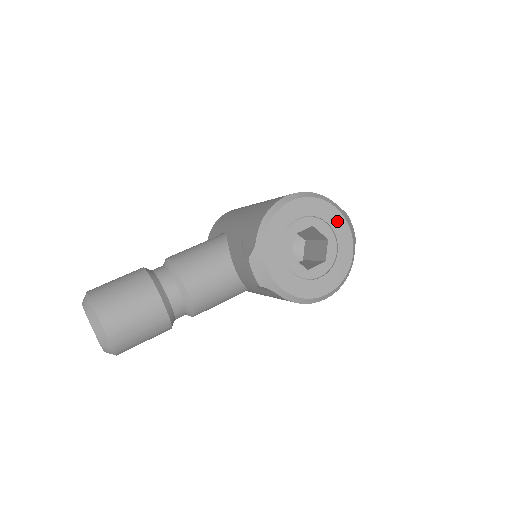
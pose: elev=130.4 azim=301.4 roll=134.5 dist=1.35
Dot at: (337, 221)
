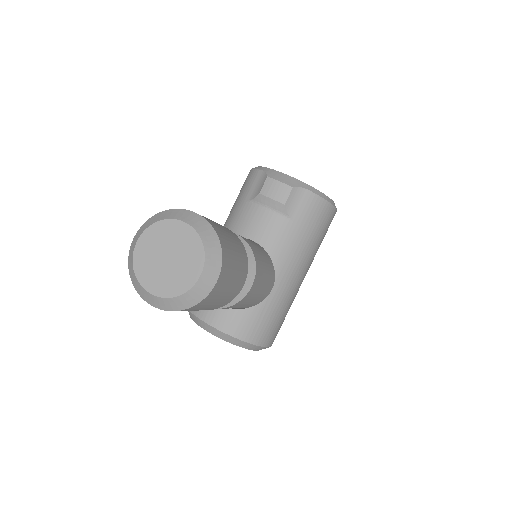
Dot at: occluded
